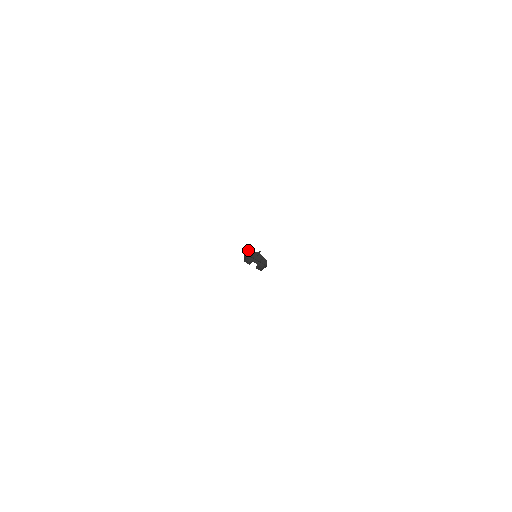
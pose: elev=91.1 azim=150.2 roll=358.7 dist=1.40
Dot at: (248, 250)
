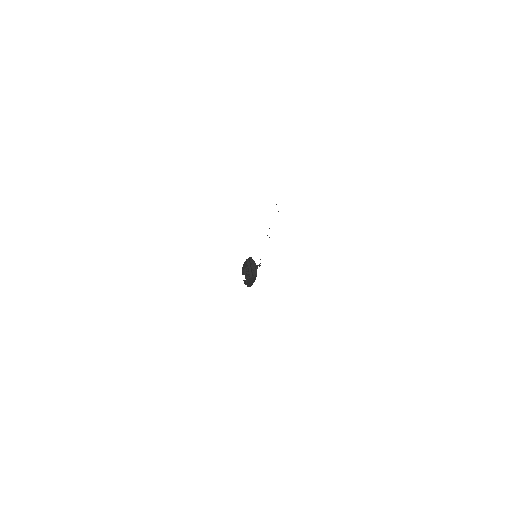
Dot at: occluded
